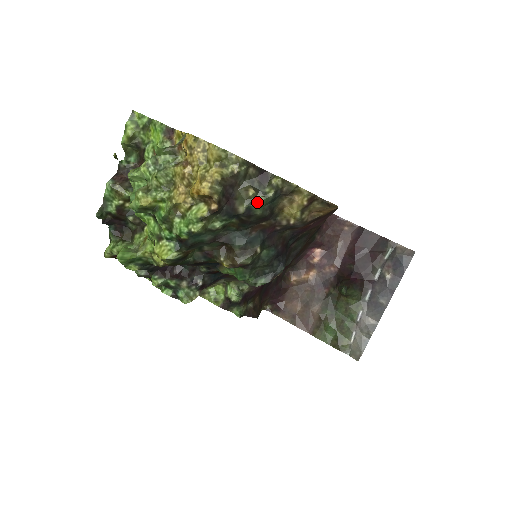
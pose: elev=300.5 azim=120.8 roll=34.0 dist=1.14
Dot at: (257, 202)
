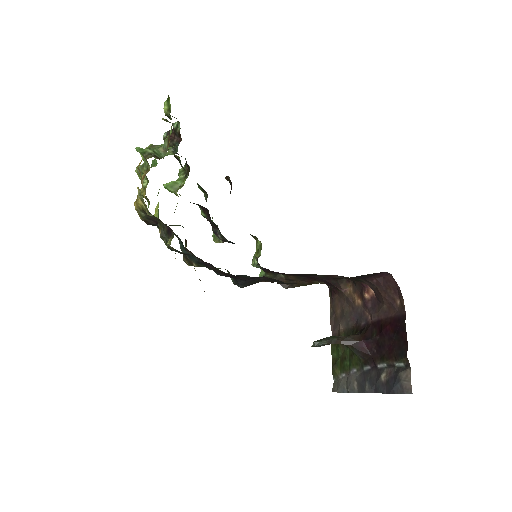
Dot at: (164, 242)
